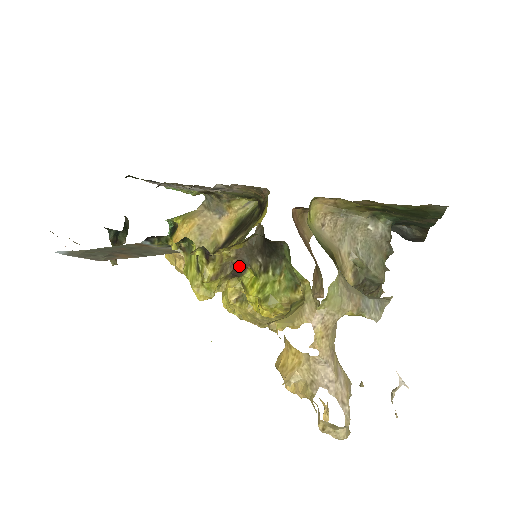
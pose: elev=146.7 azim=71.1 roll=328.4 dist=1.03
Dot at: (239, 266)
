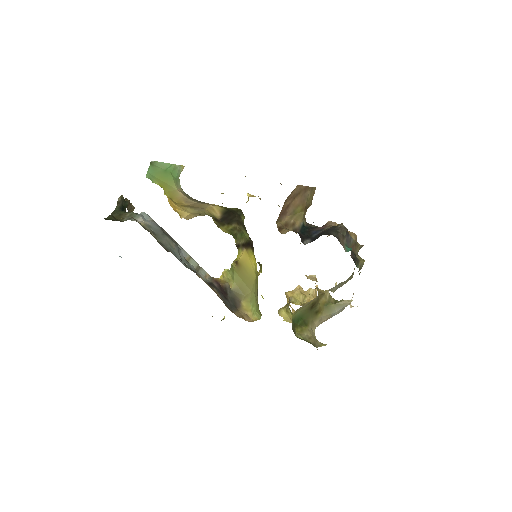
Dot at: occluded
